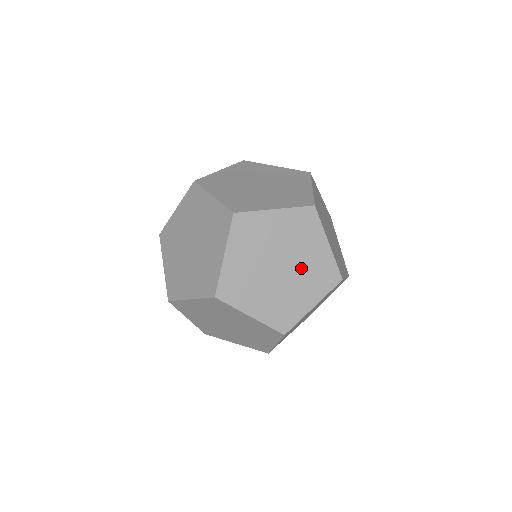
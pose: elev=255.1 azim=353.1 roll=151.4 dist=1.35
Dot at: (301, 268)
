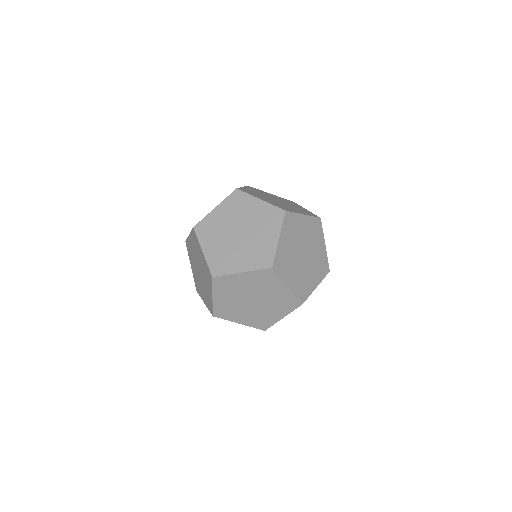
Dot at: (269, 300)
